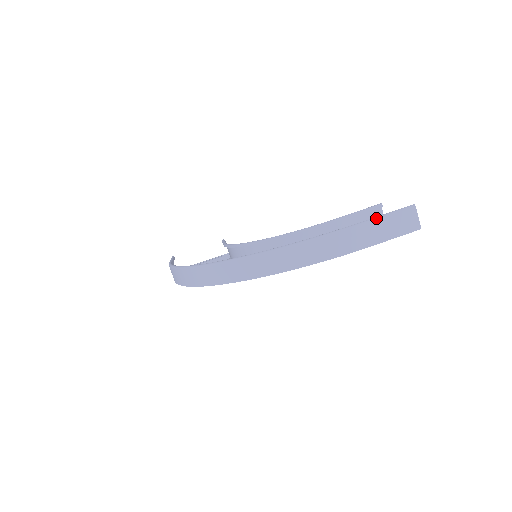
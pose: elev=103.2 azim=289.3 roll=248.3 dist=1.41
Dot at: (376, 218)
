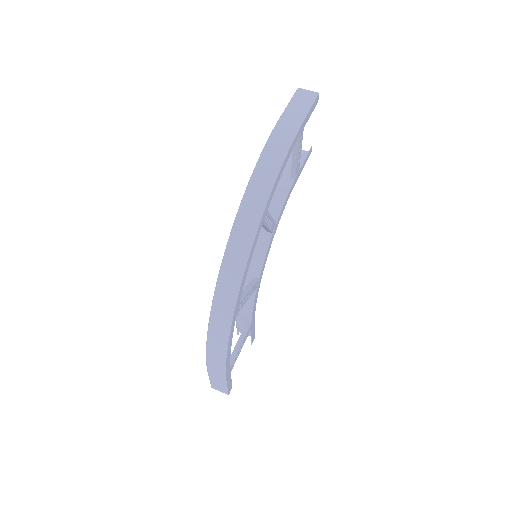
Dot at: (285, 110)
